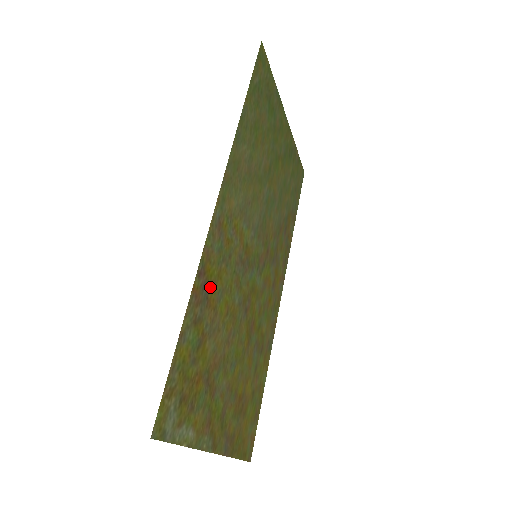
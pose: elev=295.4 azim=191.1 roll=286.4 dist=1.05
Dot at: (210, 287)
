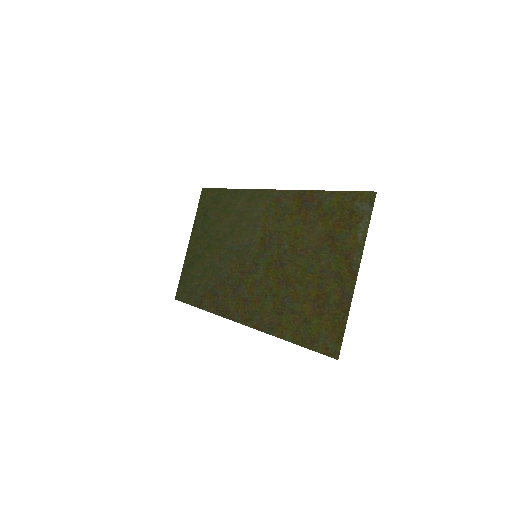
Dot at: (301, 208)
